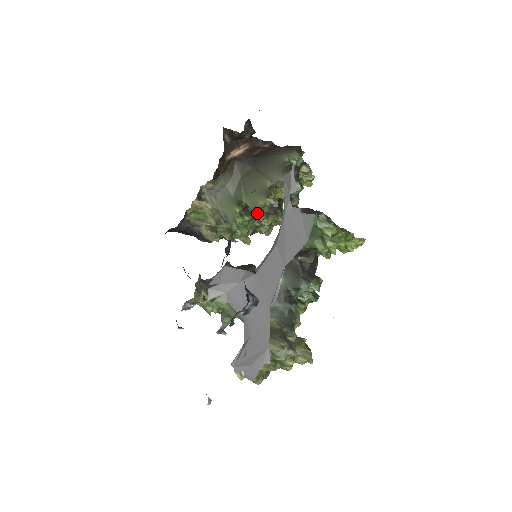
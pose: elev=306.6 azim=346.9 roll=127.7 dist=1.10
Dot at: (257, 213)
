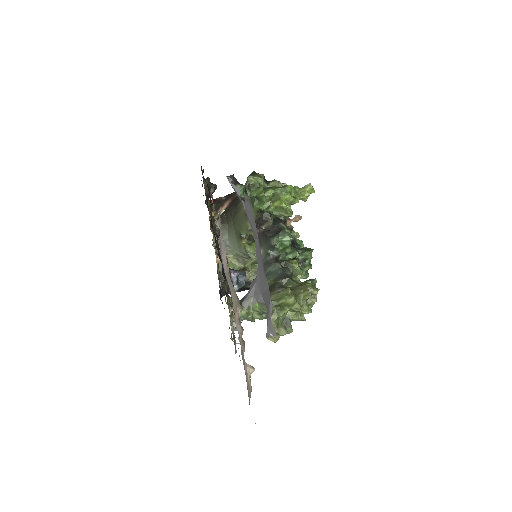
Dot at: (251, 232)
